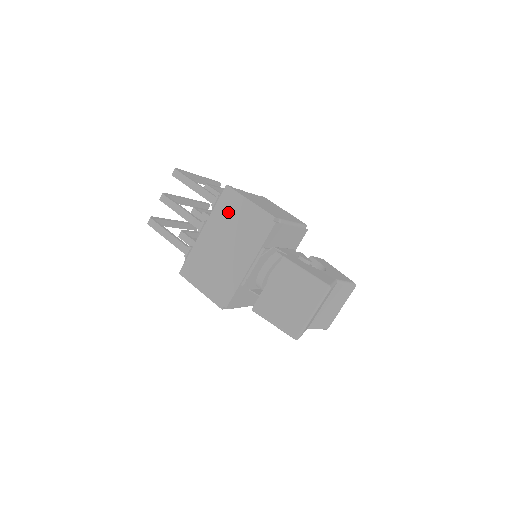
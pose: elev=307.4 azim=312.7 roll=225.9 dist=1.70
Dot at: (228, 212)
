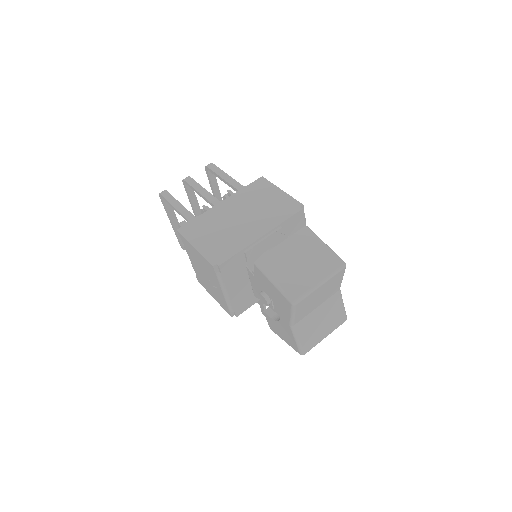
Dot at: (256, 194)
